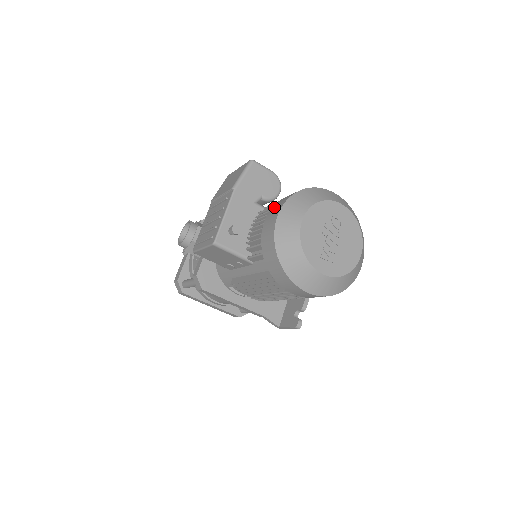
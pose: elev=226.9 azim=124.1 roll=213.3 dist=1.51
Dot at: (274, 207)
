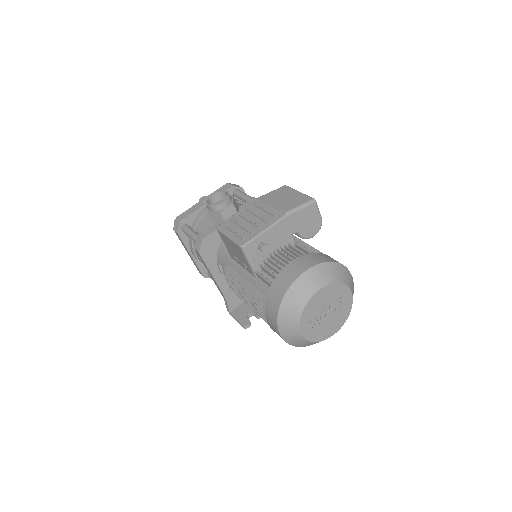
Dot at: (306, 257)
